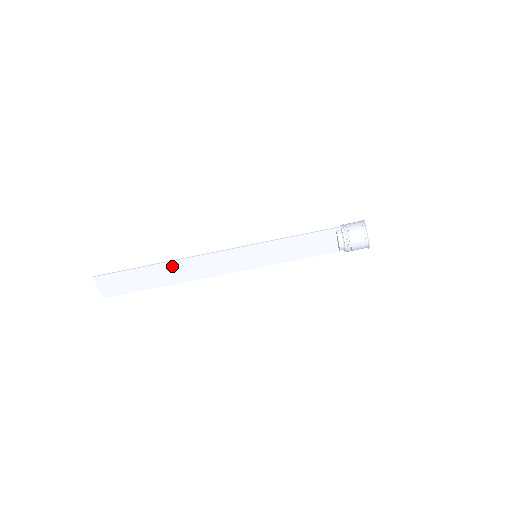
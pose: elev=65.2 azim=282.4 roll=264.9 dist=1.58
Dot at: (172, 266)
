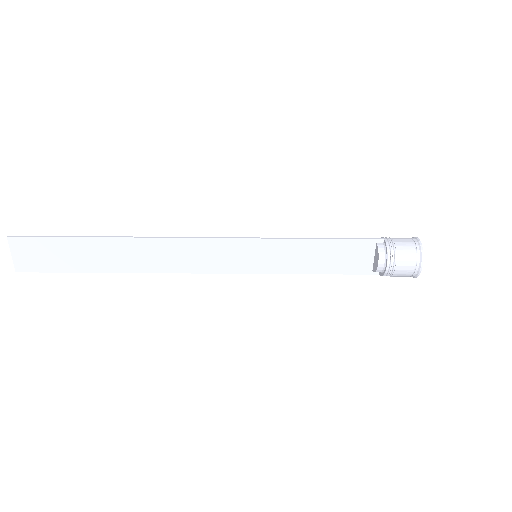
Dot at: (131, 245)
